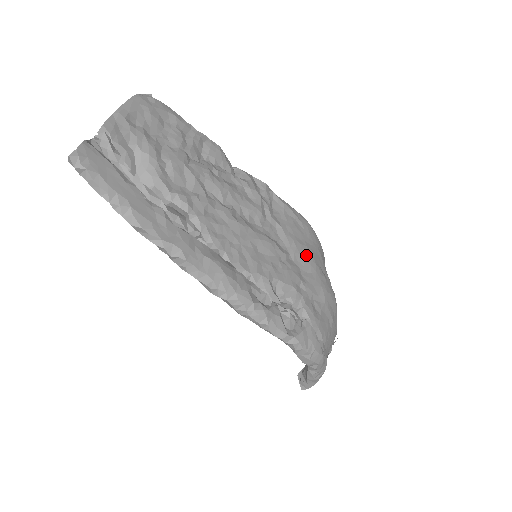
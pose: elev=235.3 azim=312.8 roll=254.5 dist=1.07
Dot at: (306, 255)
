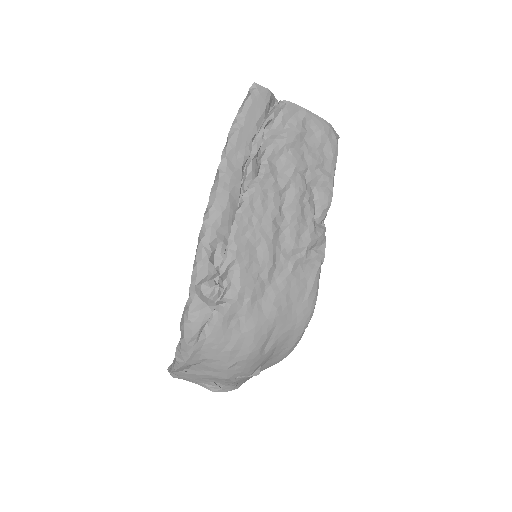
Dot at: (278, 305)
